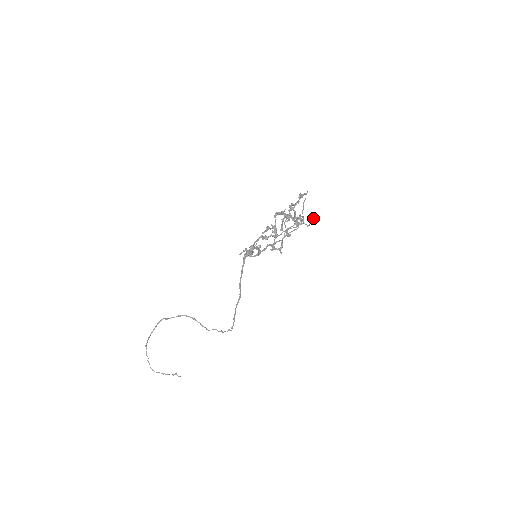
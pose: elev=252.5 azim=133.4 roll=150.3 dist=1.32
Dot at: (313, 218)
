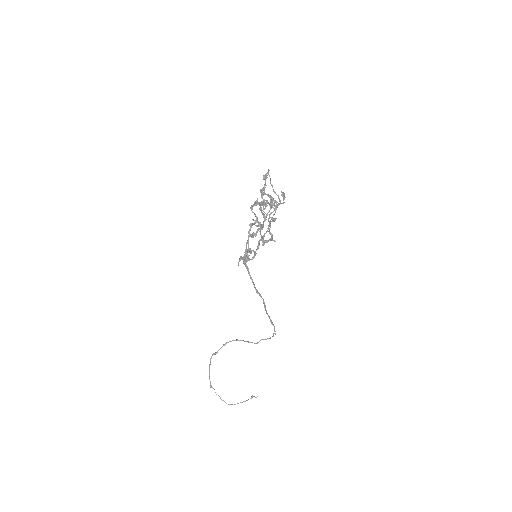
Dot at: (283, 194)
